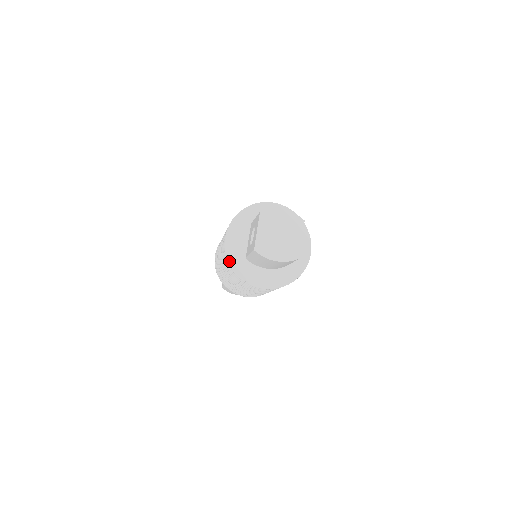
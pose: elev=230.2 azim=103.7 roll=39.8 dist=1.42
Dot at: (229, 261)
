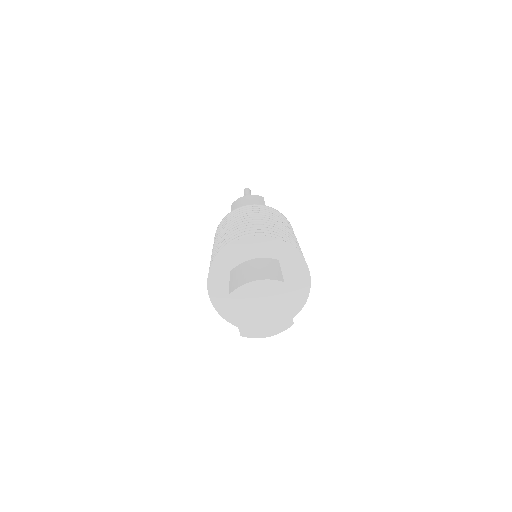
Dot at: occluded
